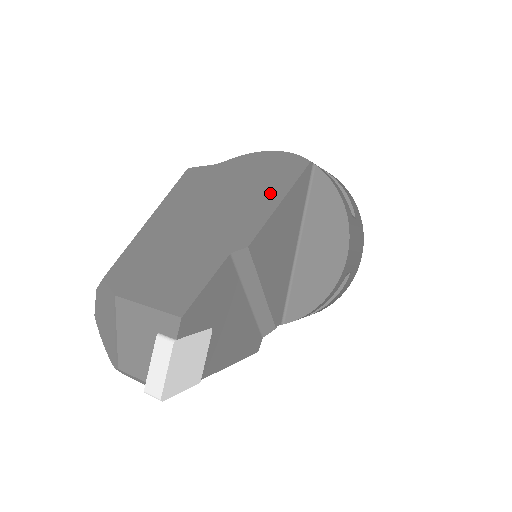
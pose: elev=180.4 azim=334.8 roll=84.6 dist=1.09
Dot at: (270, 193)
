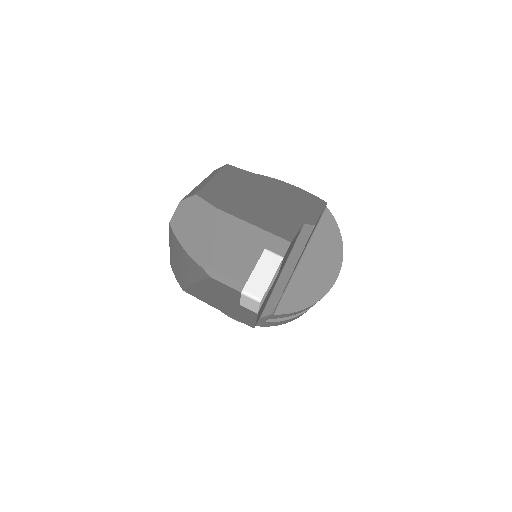
Dot at: (310, 205)
